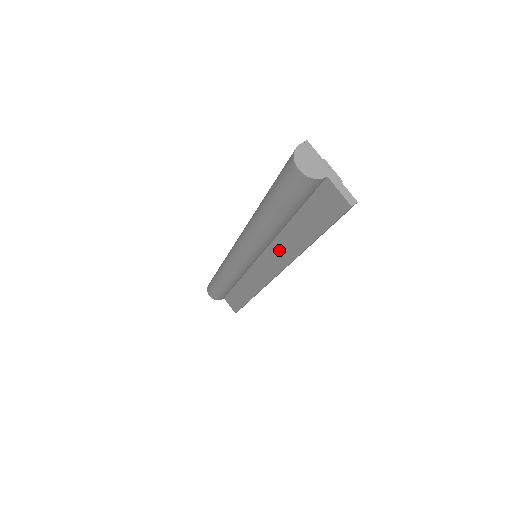
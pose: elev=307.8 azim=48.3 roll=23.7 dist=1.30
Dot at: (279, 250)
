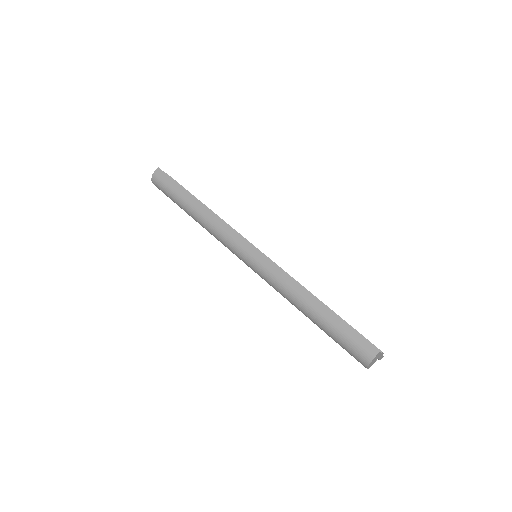
Dot at: occluded
